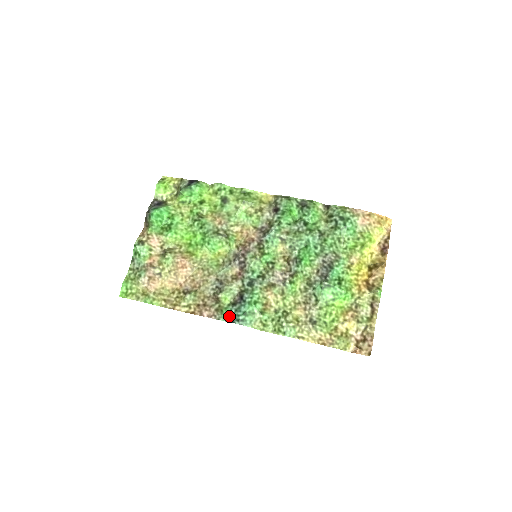
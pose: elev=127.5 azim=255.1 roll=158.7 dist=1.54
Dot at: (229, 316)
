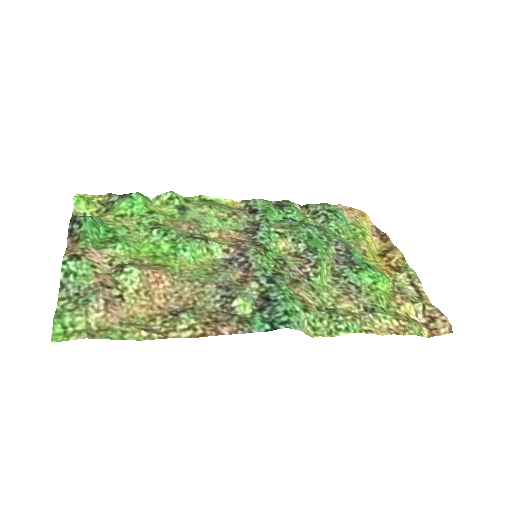
Dot at: (264, 323)
